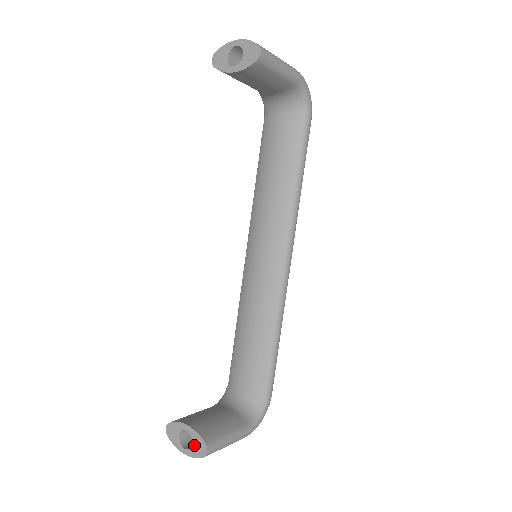
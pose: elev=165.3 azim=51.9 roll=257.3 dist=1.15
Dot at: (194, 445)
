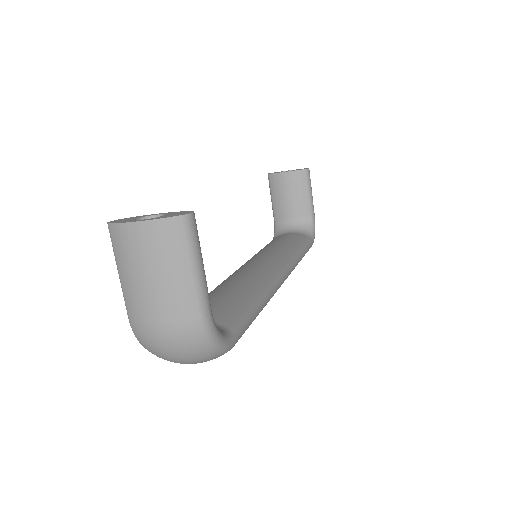
Dot at: (167, 215)
